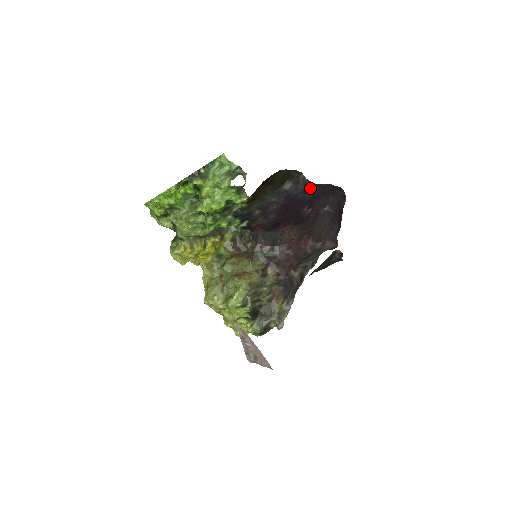
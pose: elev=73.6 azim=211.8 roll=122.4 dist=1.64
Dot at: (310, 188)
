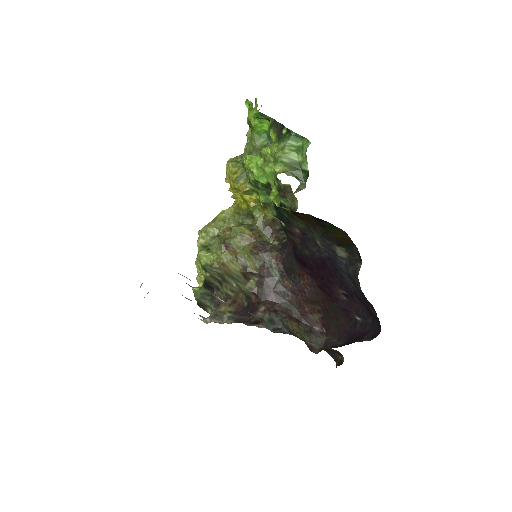
Dot at: (356, 284)
